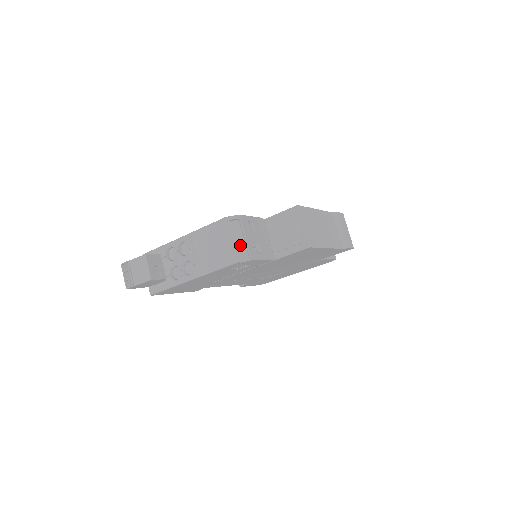
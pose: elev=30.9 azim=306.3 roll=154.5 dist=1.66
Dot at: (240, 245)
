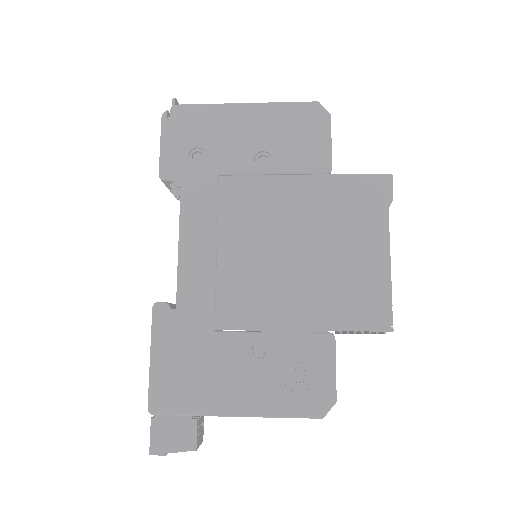
Dot at: occluded
